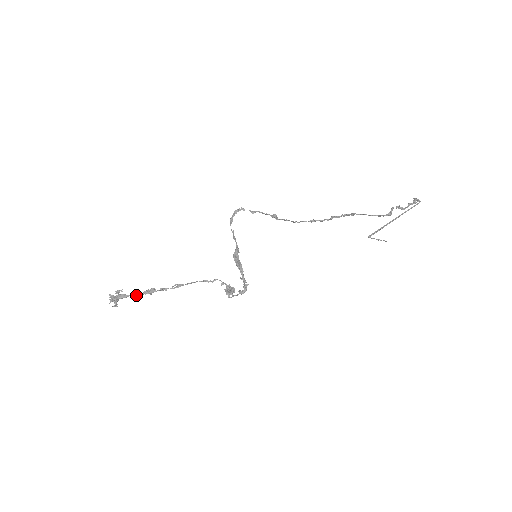
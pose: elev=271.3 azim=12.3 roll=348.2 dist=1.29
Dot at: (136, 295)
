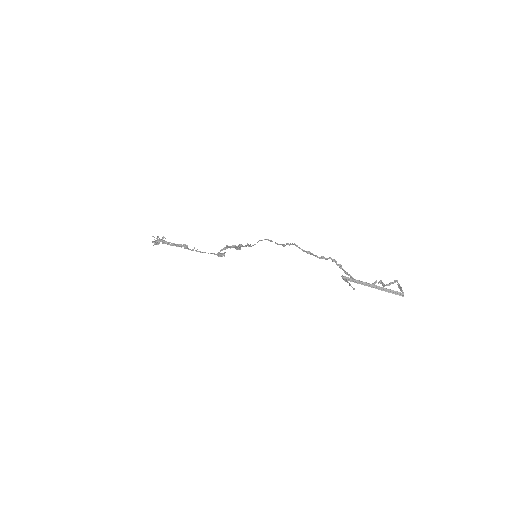
Dot at: (170, 244)
